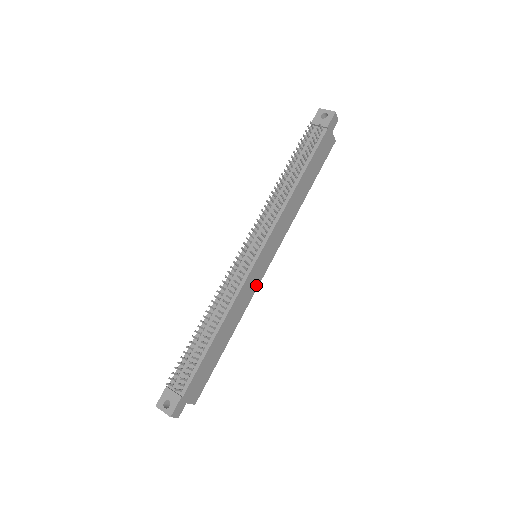
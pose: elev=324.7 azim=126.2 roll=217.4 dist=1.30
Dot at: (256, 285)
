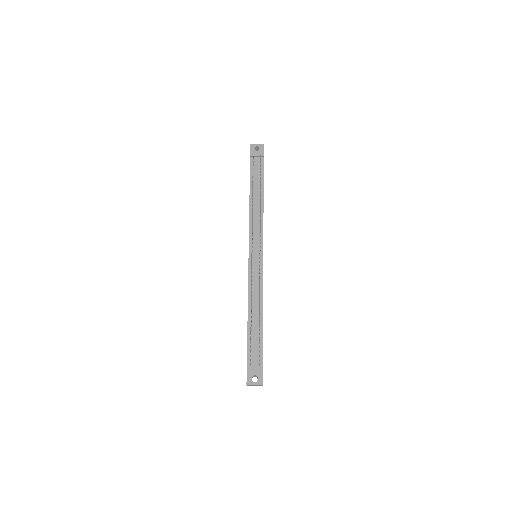
Dot at: occluded
